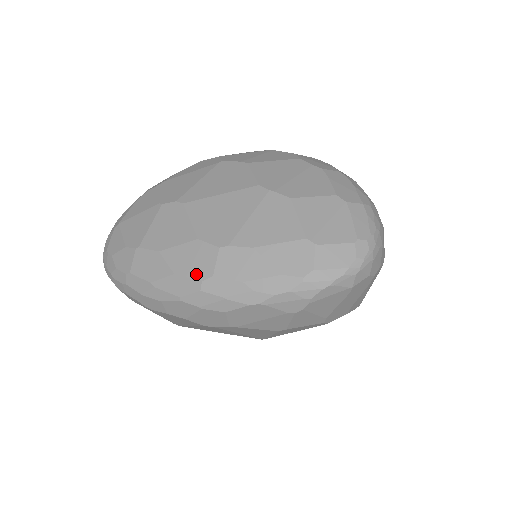
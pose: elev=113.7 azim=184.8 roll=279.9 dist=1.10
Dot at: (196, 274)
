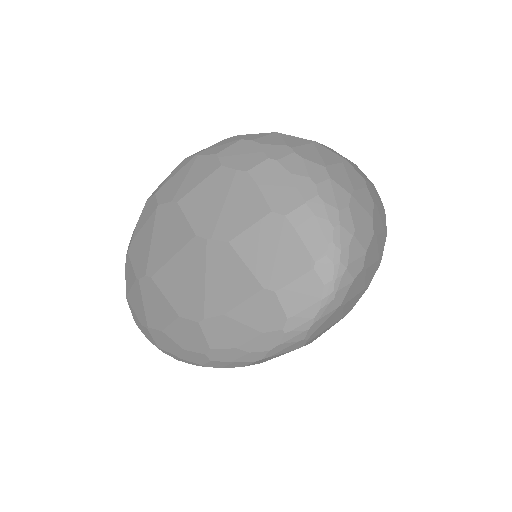
Dot at: (198, 349)
